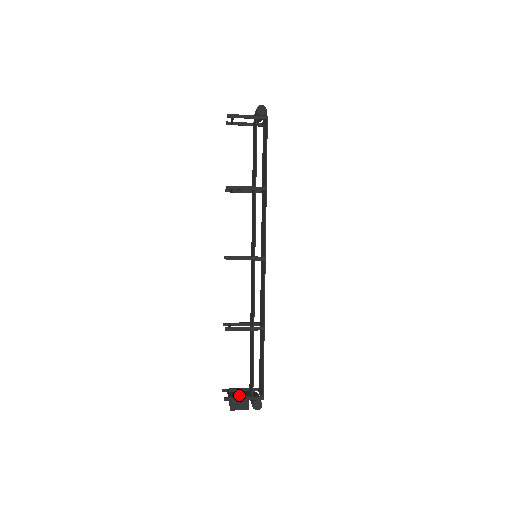
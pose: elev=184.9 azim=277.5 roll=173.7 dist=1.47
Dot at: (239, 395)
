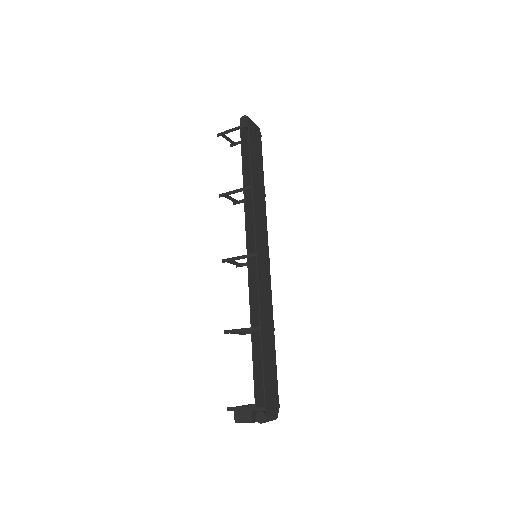
Dot at: occluded
